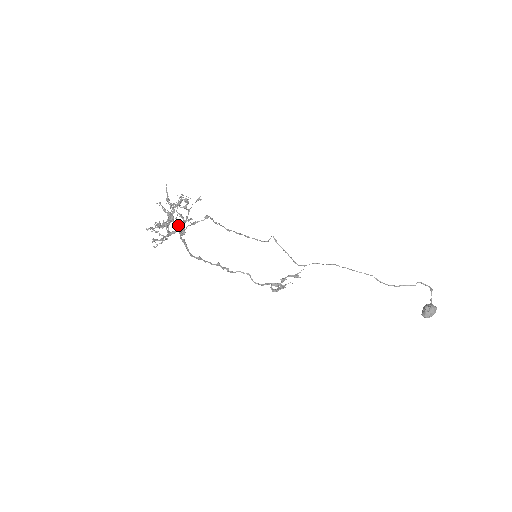
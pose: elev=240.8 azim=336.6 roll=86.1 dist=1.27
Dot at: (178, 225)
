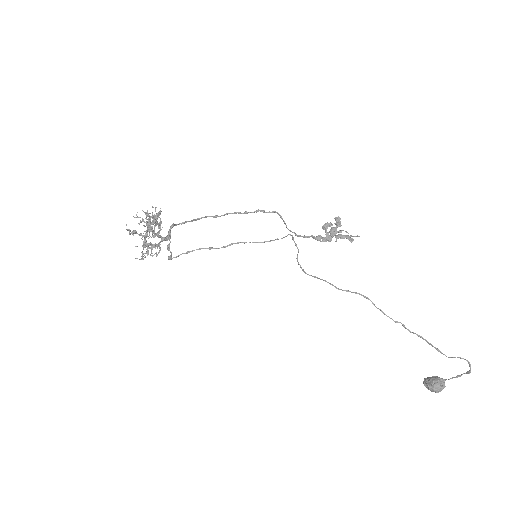
Dot at: (151, 249)
